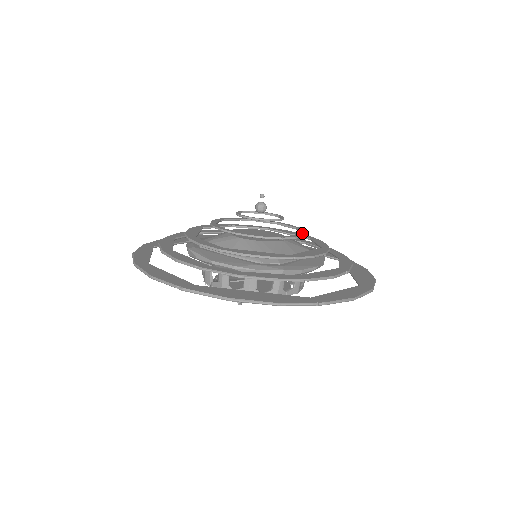
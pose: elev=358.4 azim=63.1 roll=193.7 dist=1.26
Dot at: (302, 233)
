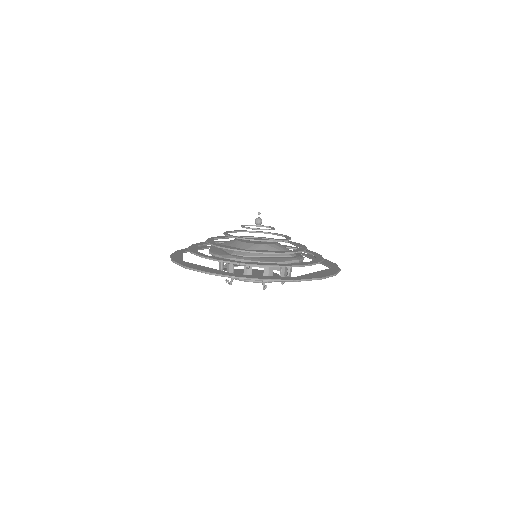
Dot at: (277, 240)
